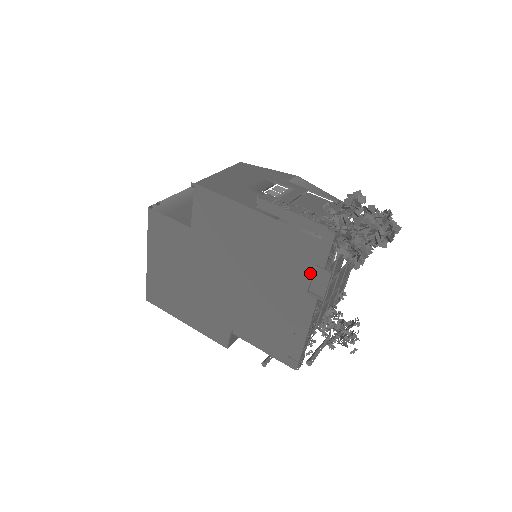
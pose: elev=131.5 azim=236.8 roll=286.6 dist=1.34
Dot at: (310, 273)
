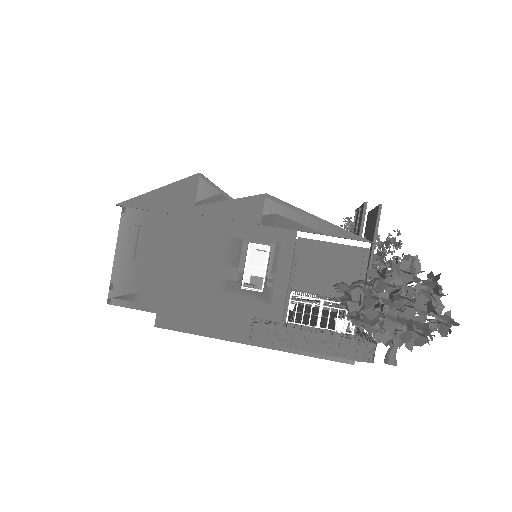
Dot at: occluded
